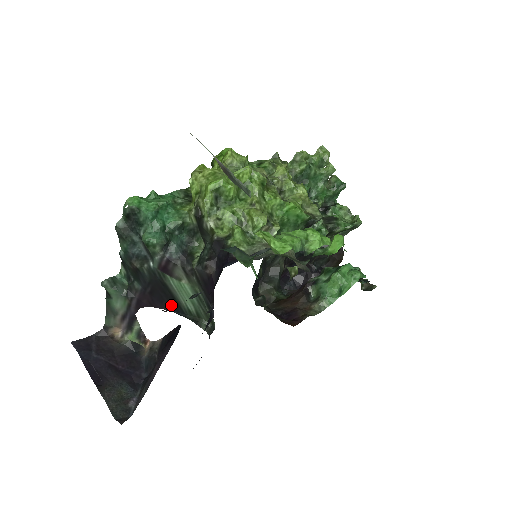
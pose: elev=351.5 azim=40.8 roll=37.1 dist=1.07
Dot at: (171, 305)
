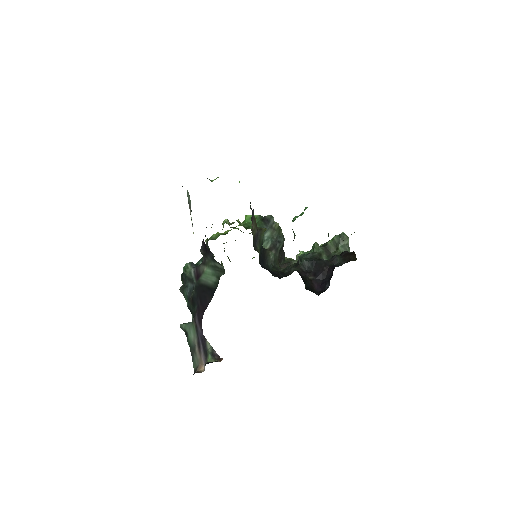
Dot at: (210, 295)
